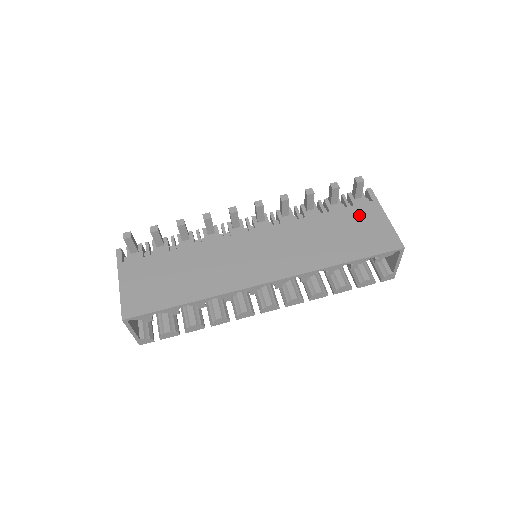
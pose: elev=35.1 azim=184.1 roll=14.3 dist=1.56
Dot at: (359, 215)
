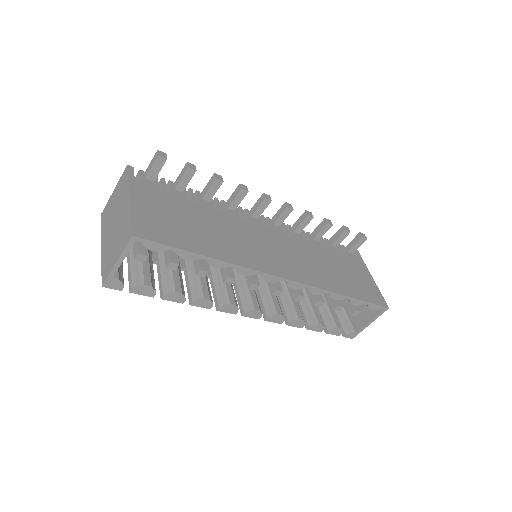
Dot at: (353, 265)
